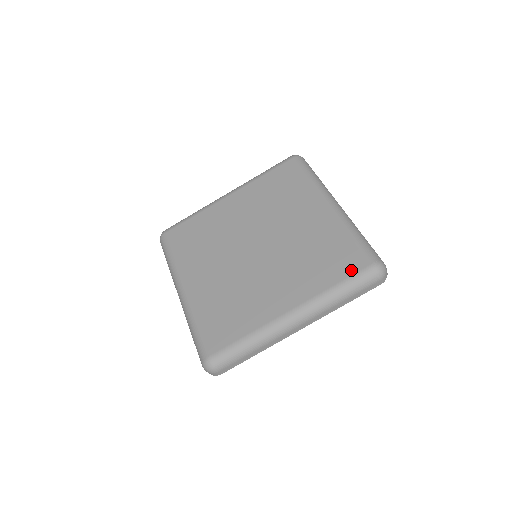
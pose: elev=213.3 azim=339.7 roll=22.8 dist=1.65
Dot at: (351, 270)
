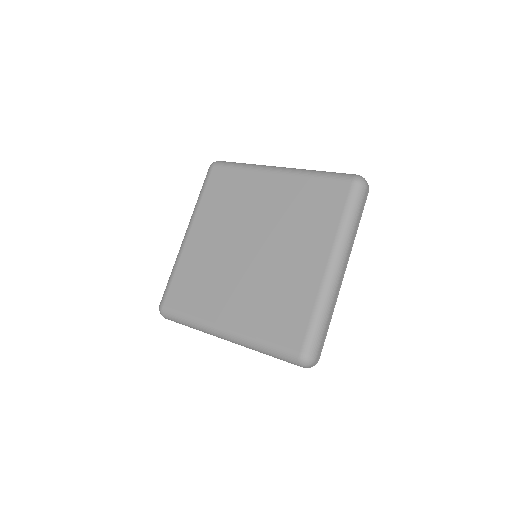
Dot at: (342, 198)
